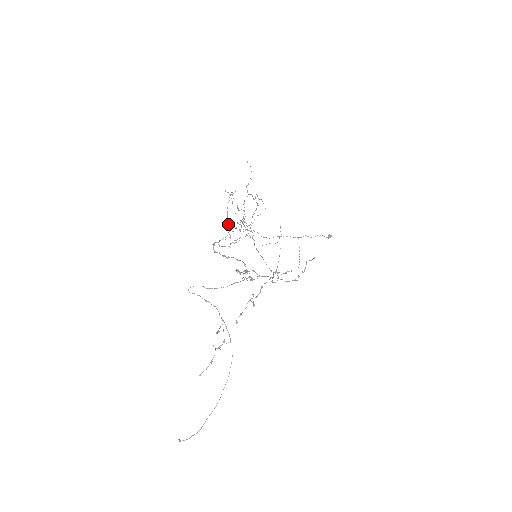
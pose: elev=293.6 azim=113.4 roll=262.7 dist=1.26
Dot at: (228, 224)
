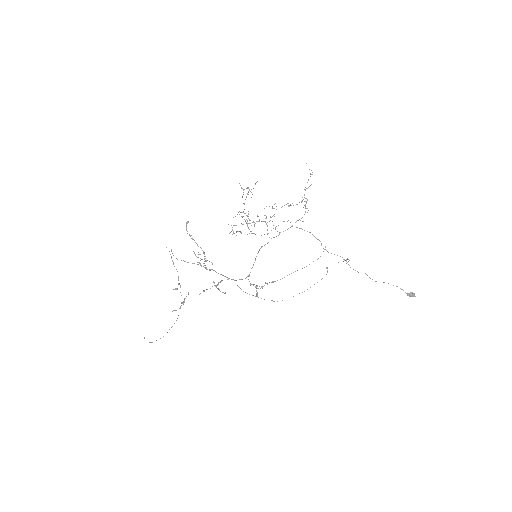
Dot at: (246, 215)
